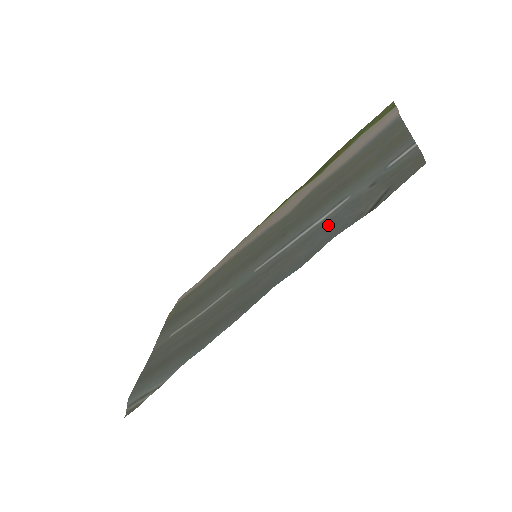
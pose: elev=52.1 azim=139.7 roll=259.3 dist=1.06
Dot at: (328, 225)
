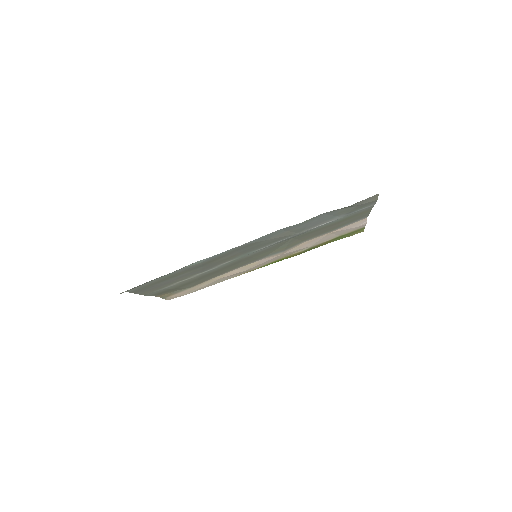
Dot at: (318, 222)
